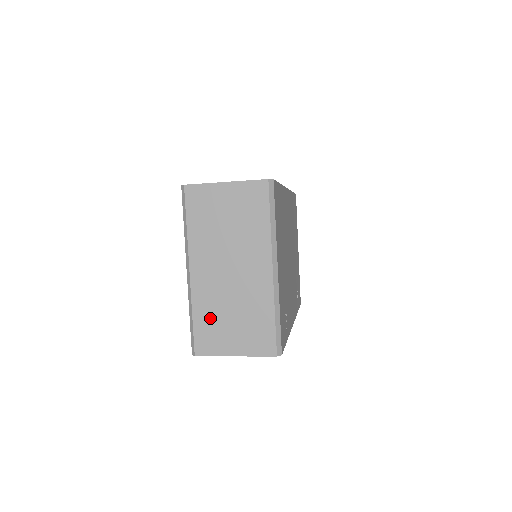
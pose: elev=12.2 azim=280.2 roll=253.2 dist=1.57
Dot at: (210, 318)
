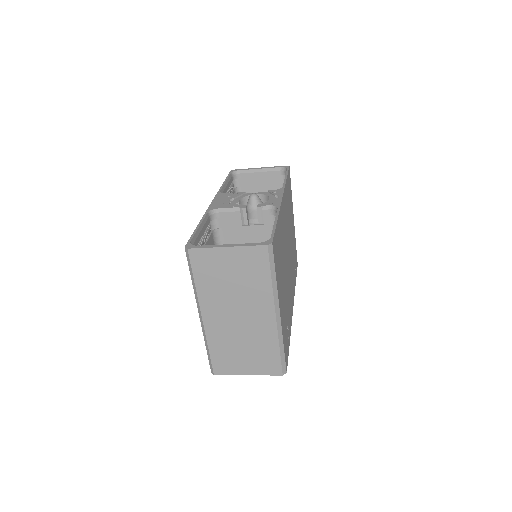
Dot at: (224, 350)
